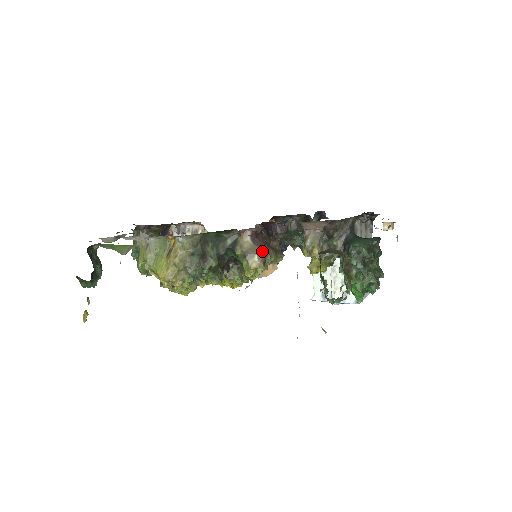
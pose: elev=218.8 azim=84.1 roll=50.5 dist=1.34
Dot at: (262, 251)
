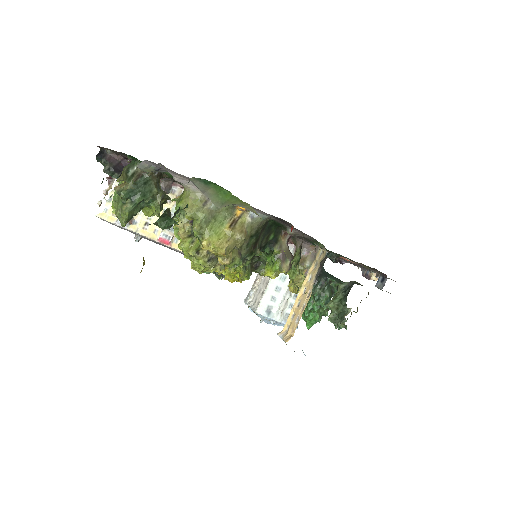
Dot at: (292, 258)
